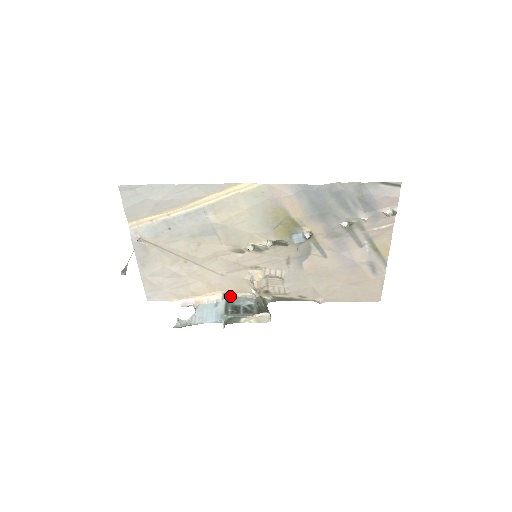
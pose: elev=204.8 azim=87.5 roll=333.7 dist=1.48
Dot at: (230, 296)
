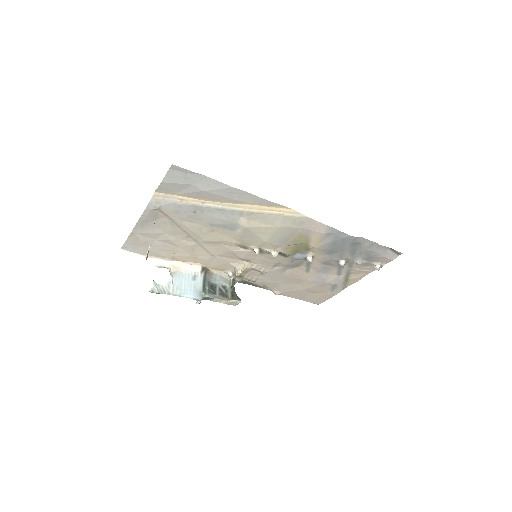
Dot at: (207, 270)
